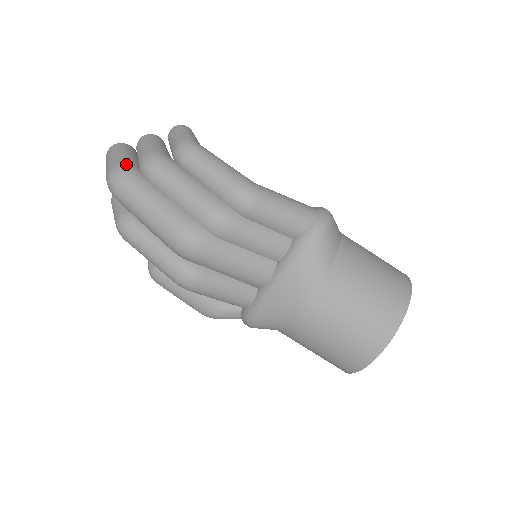
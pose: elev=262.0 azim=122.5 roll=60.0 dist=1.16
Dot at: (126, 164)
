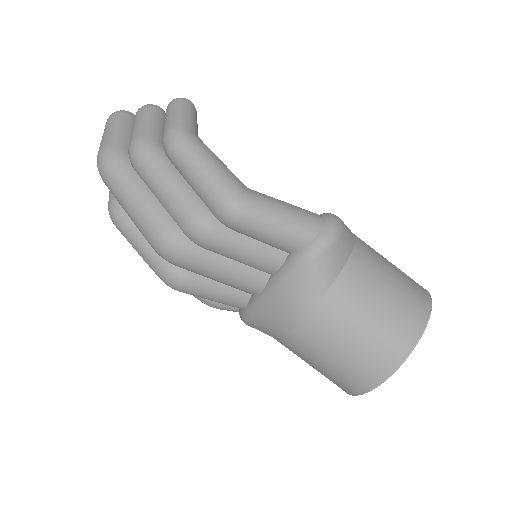
Dot at: (115, 147)
